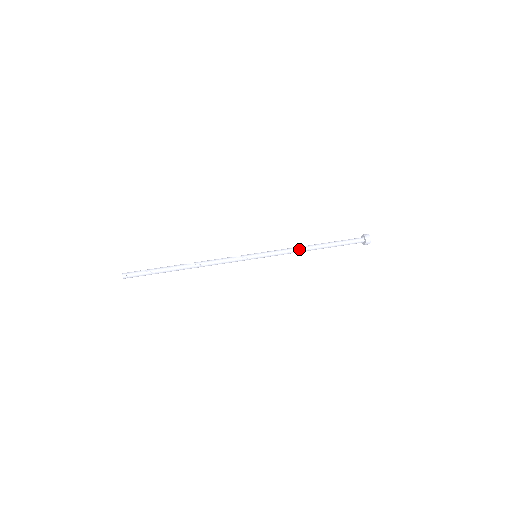
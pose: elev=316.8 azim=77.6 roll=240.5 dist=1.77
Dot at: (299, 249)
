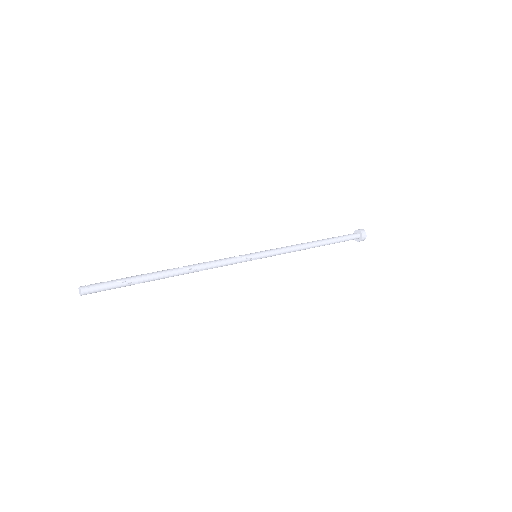
Dot at: (301, 246)
